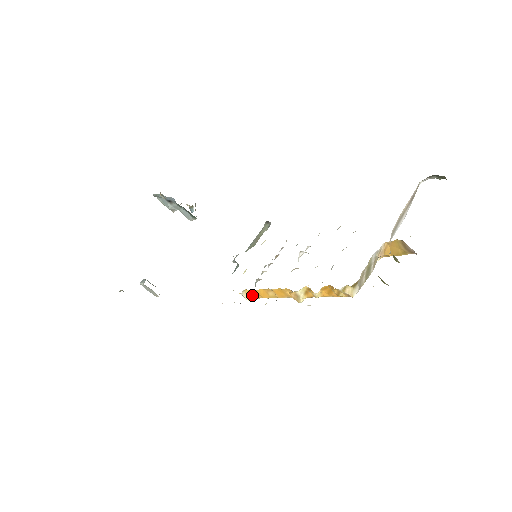
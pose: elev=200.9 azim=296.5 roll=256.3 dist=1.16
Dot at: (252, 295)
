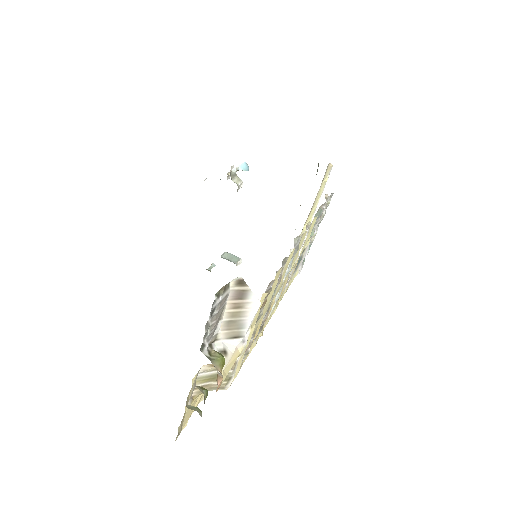
Dot at: occluded
